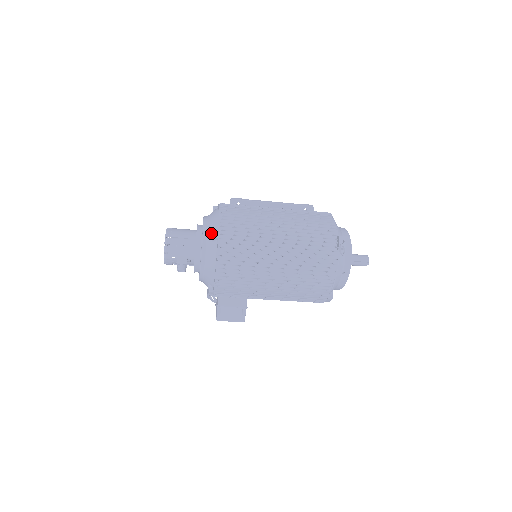
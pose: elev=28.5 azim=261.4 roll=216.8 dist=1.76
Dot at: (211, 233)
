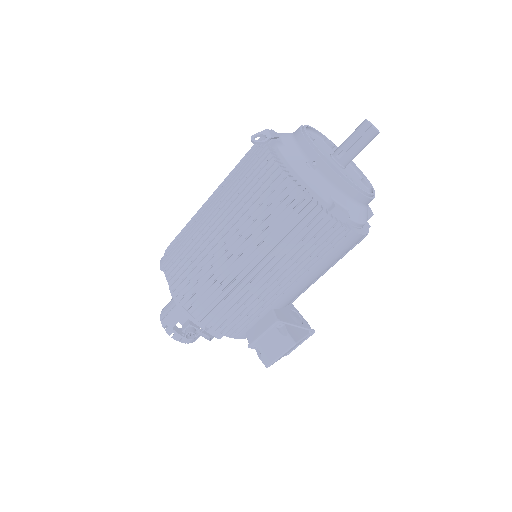
Dot at: occluded
